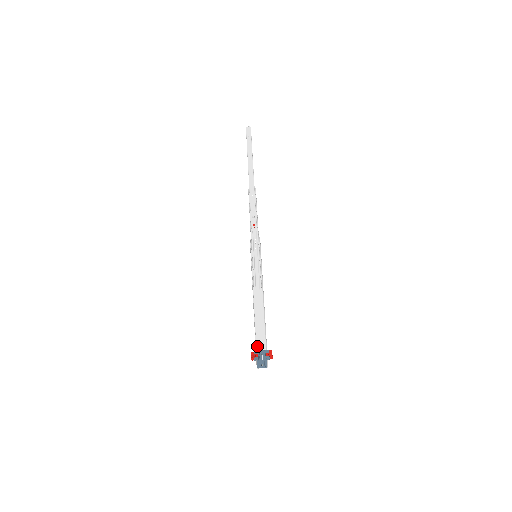
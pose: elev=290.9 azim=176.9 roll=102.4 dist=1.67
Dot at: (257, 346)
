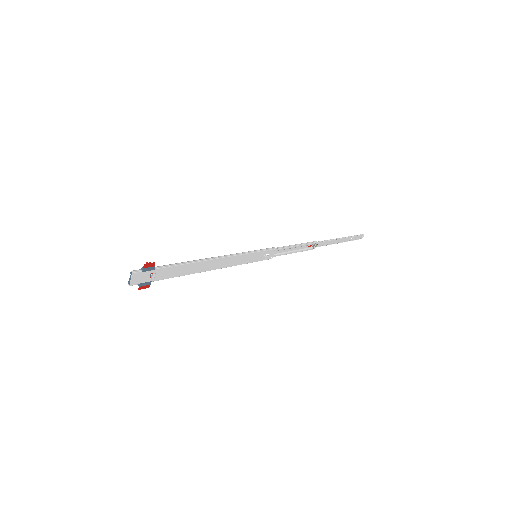
Dot at: (158, 279)
